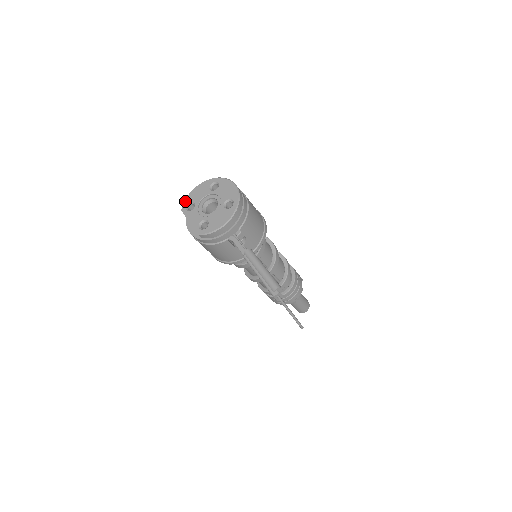
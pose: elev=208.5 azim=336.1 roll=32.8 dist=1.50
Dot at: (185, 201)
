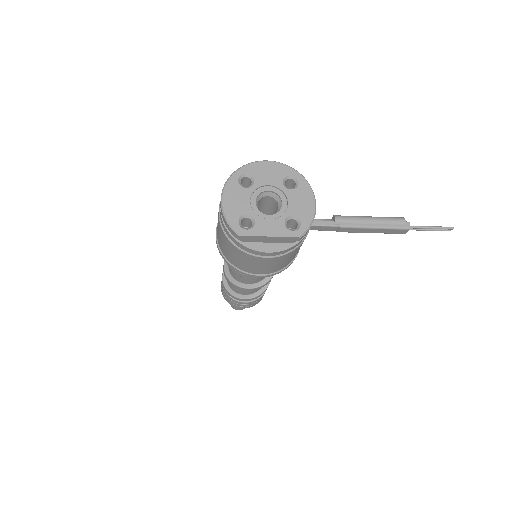
Dot at: (231, 223)
